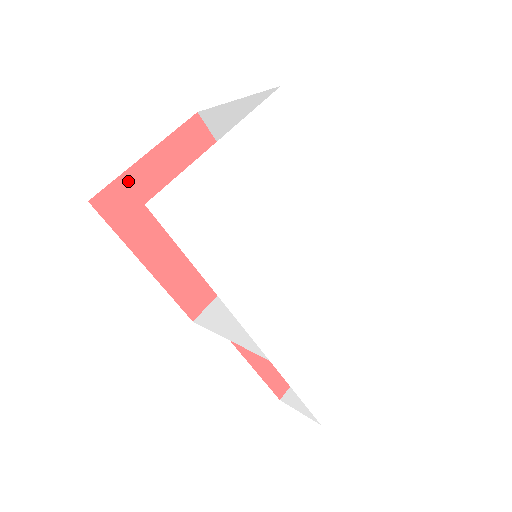
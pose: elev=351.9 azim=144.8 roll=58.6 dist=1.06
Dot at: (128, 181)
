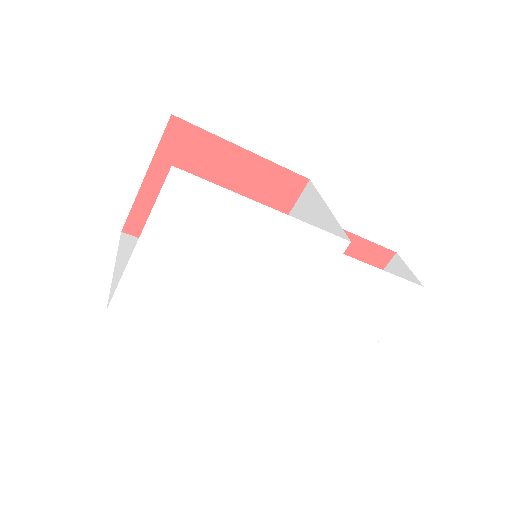
Dot at: (142, 204)
